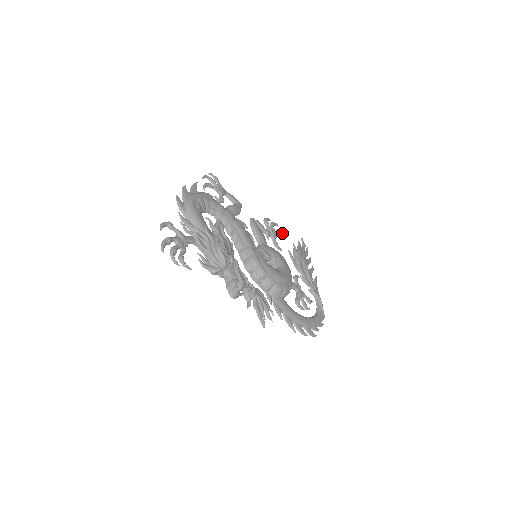
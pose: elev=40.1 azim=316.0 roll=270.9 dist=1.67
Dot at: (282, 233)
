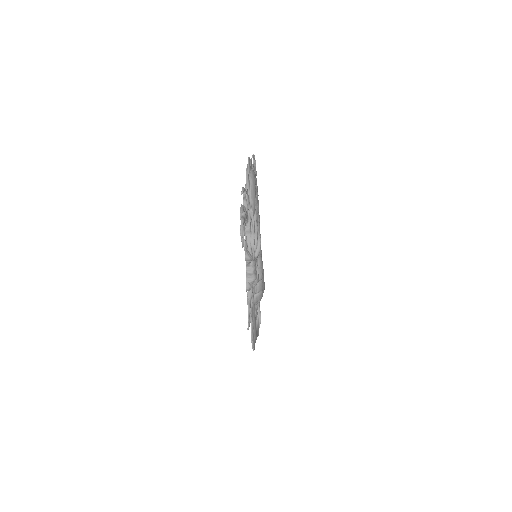
Dot at: occluded
